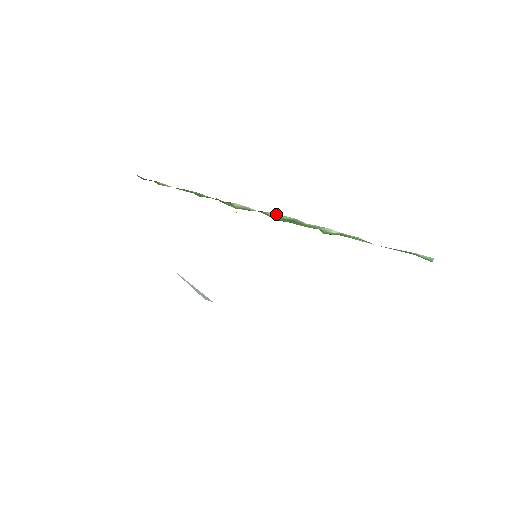
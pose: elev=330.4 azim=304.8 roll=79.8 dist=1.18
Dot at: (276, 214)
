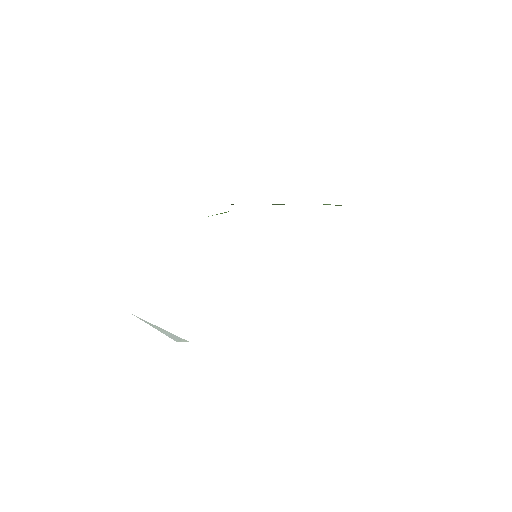
Dot at: (277, 204)
